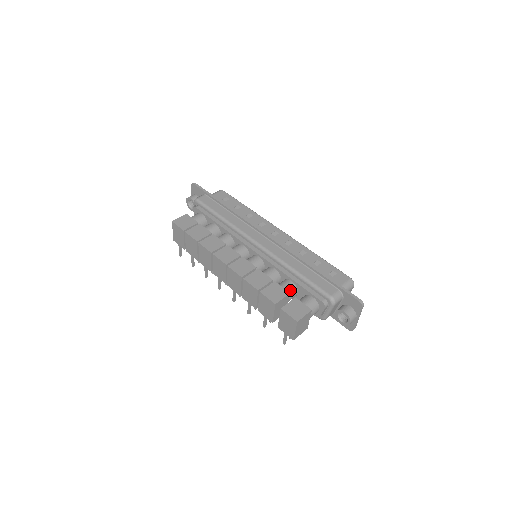
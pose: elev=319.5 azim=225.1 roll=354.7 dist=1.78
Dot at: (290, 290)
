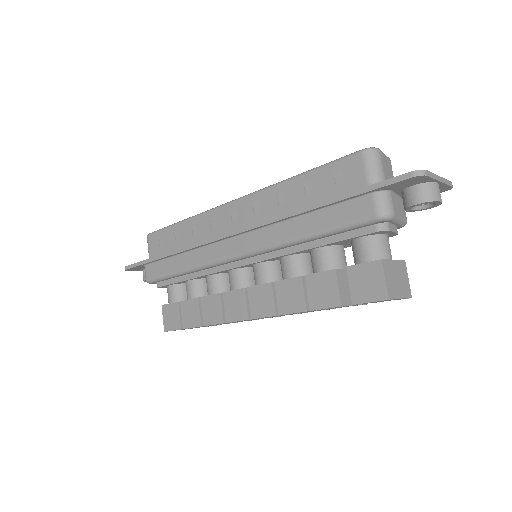
Dot at: (330, 261)
